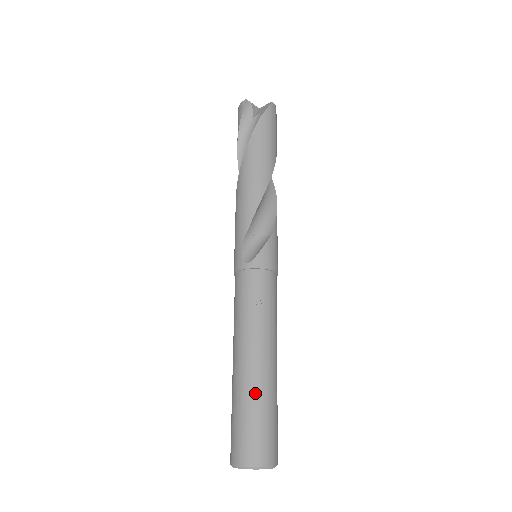
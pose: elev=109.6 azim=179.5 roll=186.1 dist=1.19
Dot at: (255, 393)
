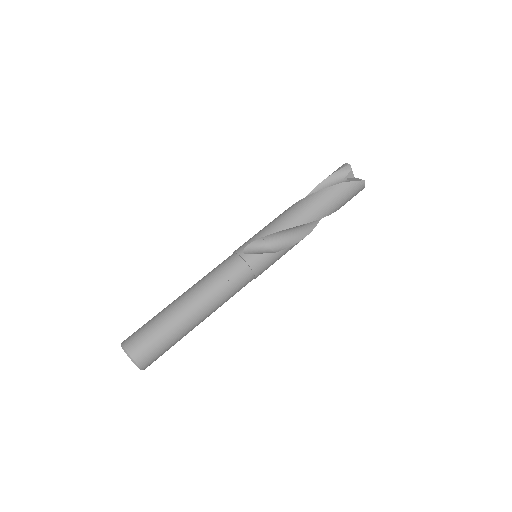
Dot at: (171, 321)
